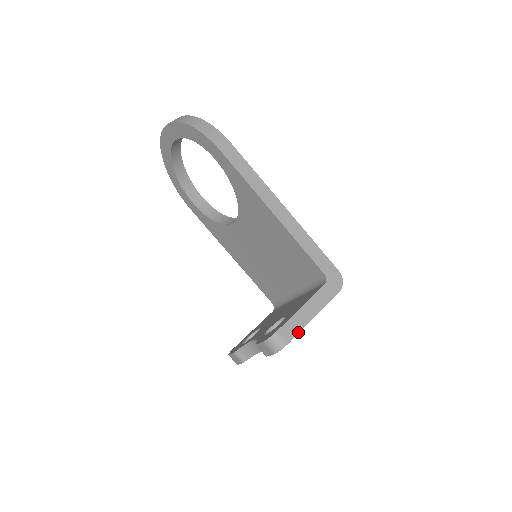
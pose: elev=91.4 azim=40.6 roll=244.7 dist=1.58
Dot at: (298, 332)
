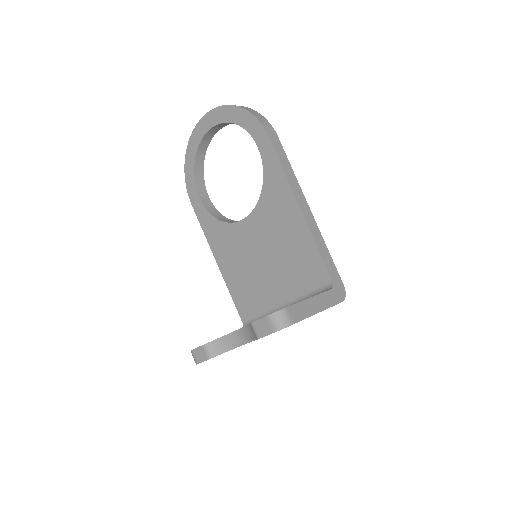
Dot at: (303, 318)
